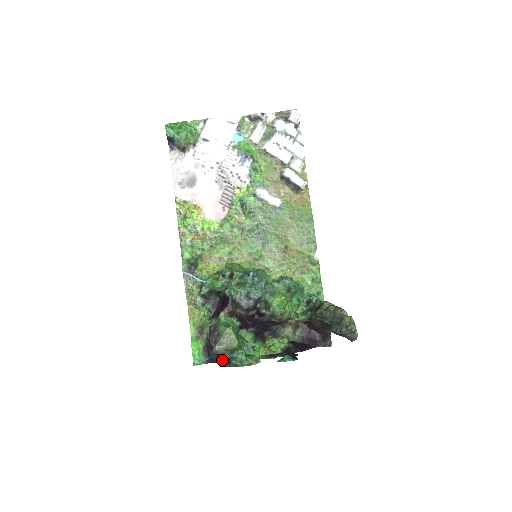
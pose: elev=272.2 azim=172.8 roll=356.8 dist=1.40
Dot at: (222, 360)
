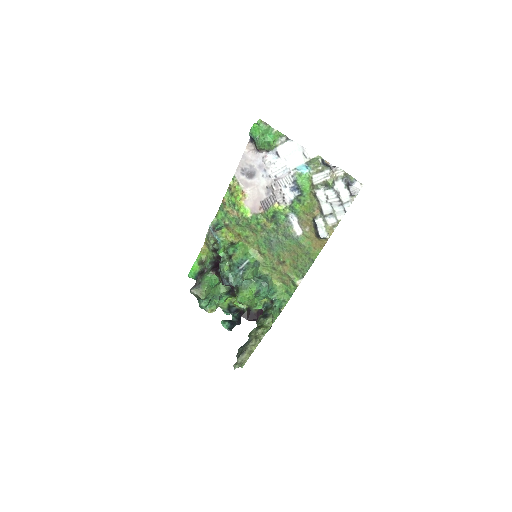
Dot at: occluded
